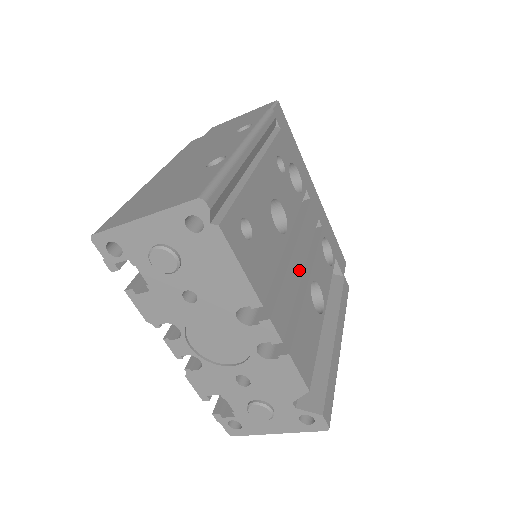
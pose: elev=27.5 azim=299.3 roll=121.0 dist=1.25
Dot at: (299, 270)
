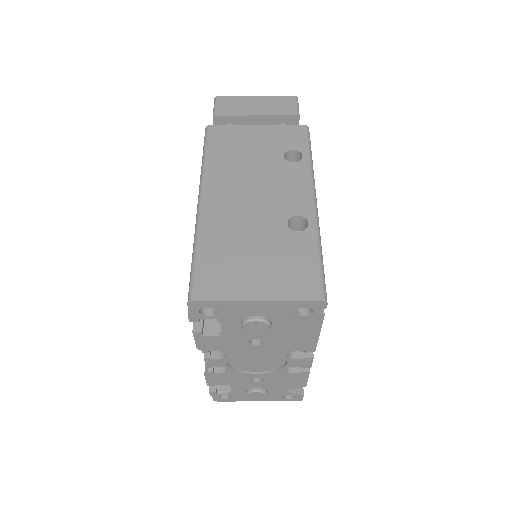
Dot at: occluded
